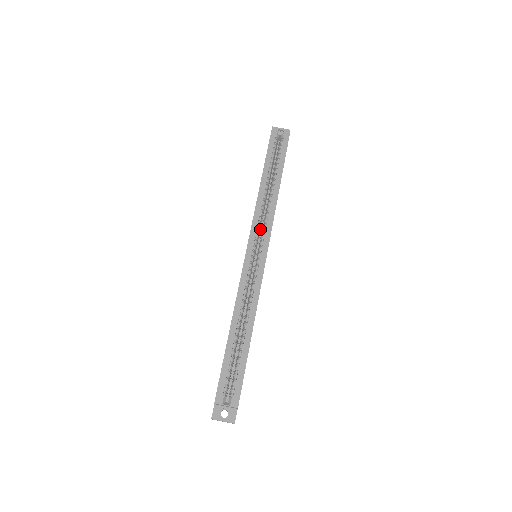
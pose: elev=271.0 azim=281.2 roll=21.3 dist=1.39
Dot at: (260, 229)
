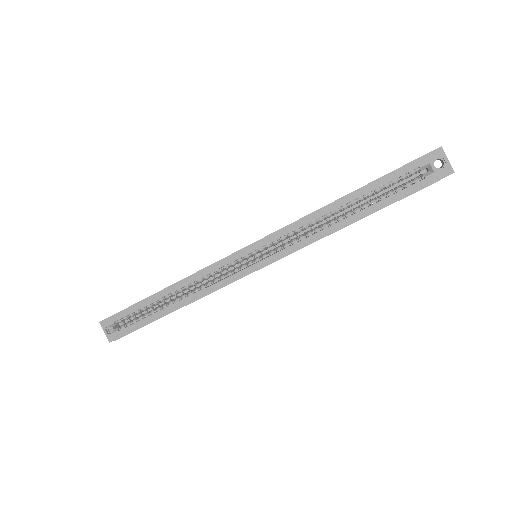
Dot at: (288, 238)
